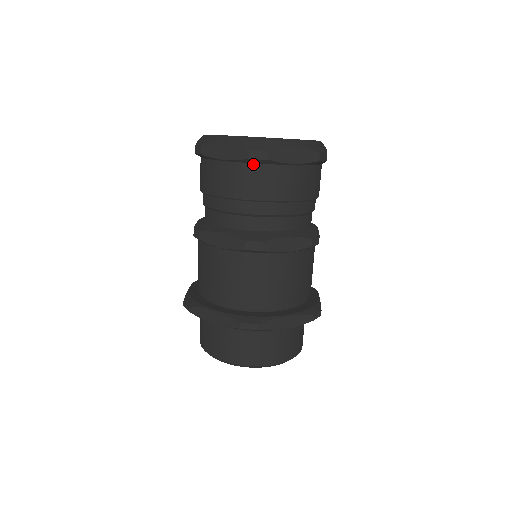
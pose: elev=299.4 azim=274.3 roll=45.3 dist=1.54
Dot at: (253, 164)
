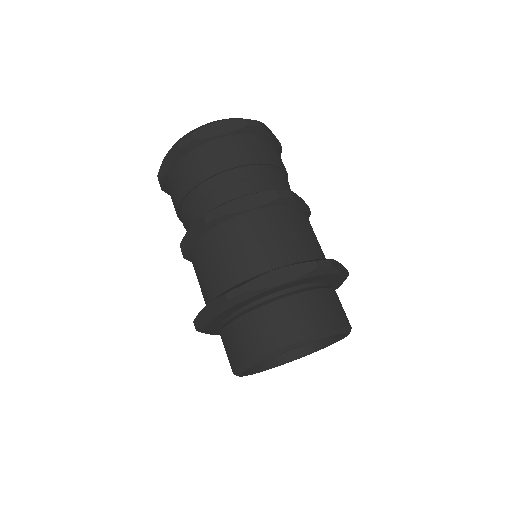
Dot at: (249, 134)
